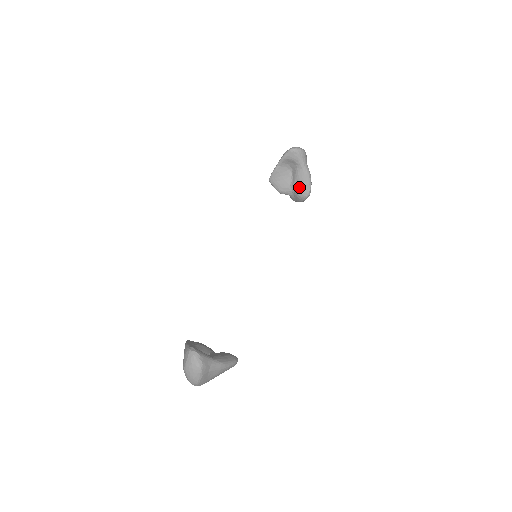
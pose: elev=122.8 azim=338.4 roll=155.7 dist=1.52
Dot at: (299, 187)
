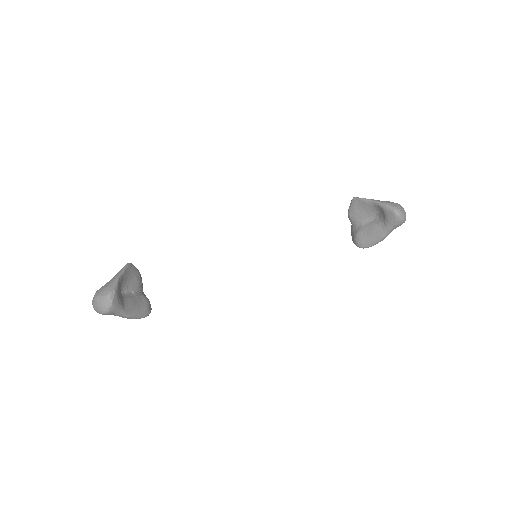
Dot at: (364, 235)
